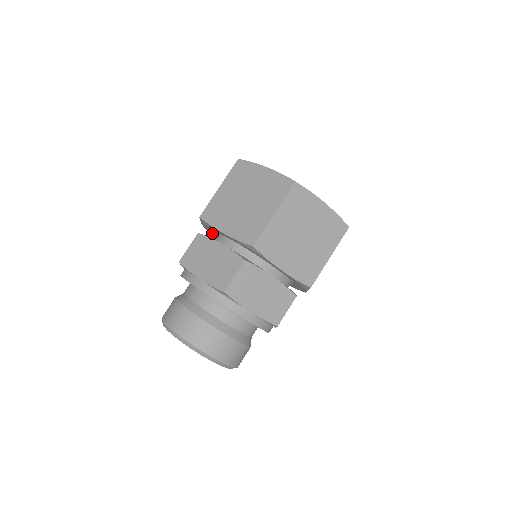
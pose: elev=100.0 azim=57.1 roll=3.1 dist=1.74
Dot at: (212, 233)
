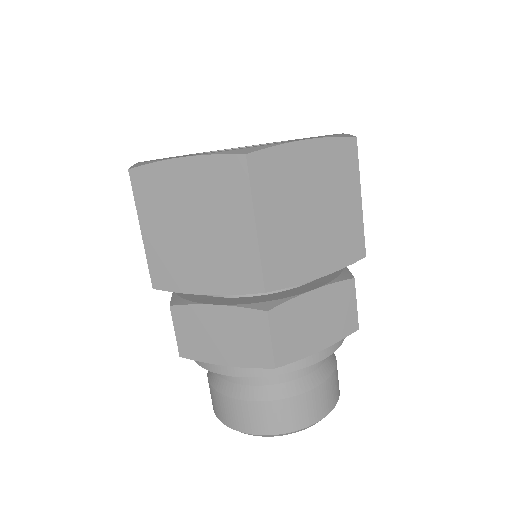
Dot at: occluded
